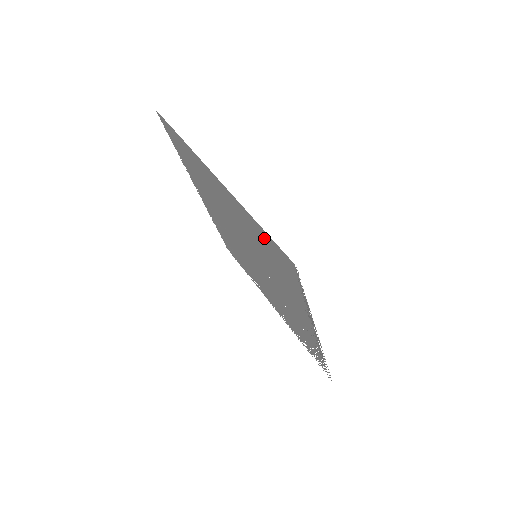
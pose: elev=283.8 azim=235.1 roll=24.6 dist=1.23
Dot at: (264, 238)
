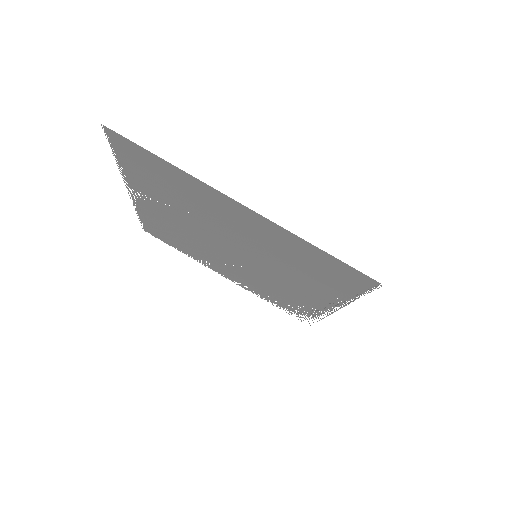
Dot at: (322, 259)
